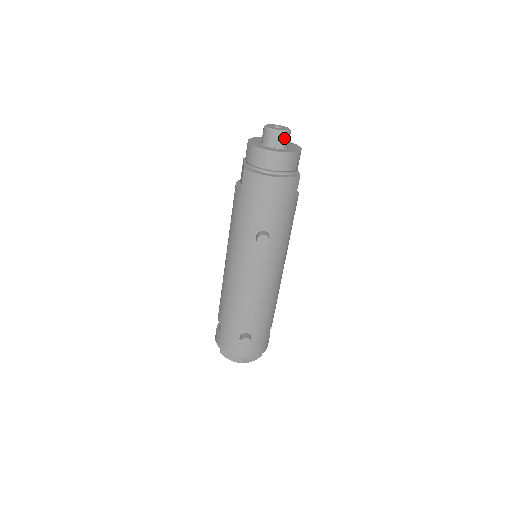
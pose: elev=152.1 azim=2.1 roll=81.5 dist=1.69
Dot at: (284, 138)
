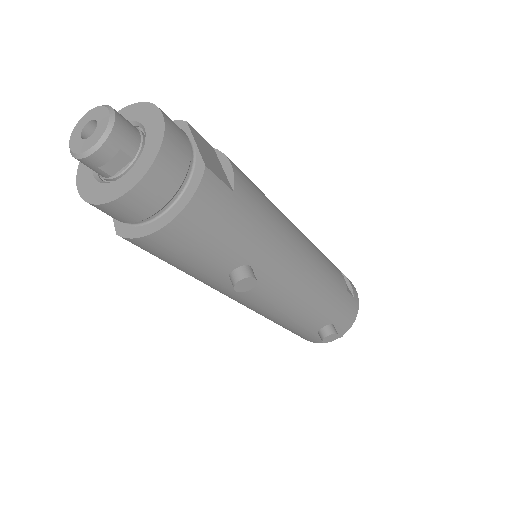
Dot at: (116, 146)
